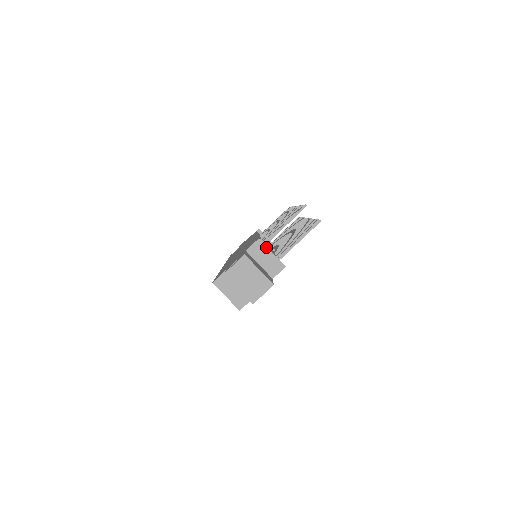
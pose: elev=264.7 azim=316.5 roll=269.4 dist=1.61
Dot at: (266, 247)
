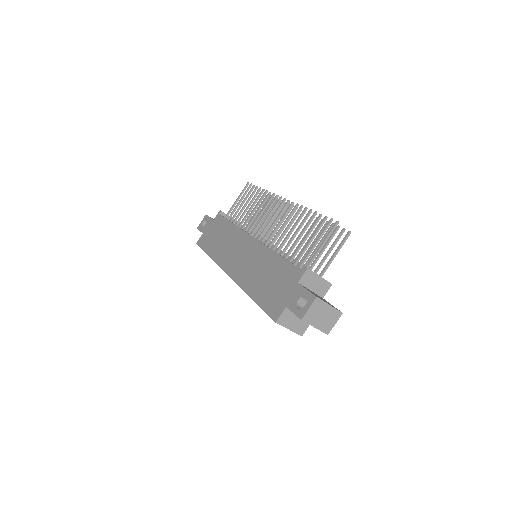
Dot at: (315, 273)
